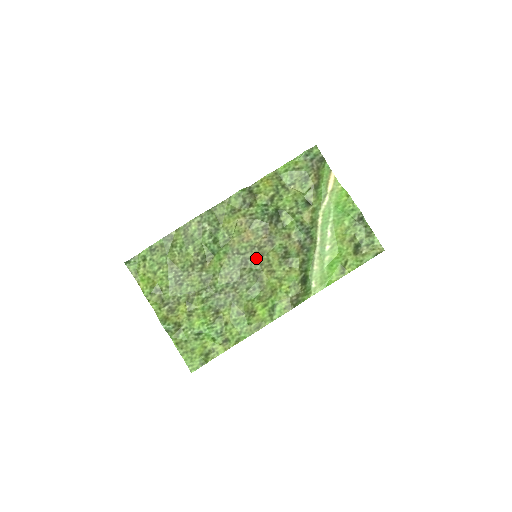
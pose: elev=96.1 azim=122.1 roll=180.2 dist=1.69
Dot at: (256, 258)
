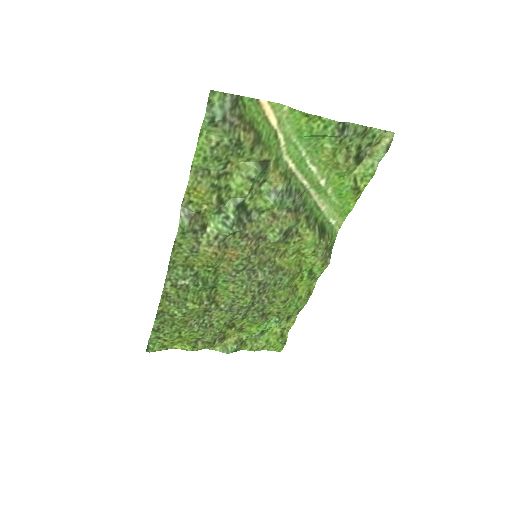
Dot at: (259, 262)
